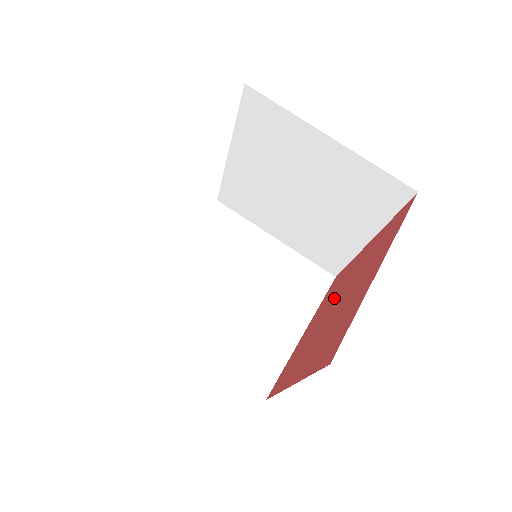
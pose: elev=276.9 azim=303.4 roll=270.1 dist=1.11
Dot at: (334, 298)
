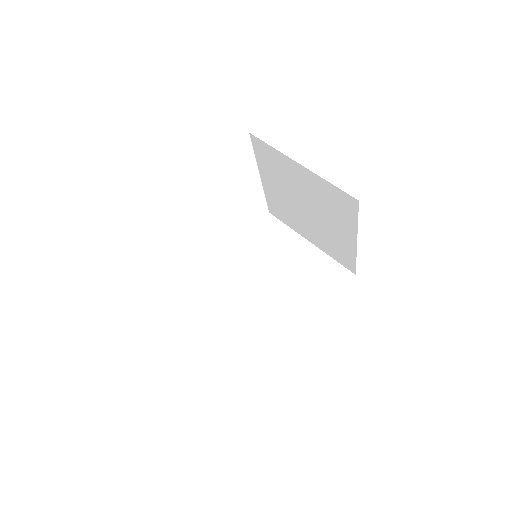
Dot at: occluded
